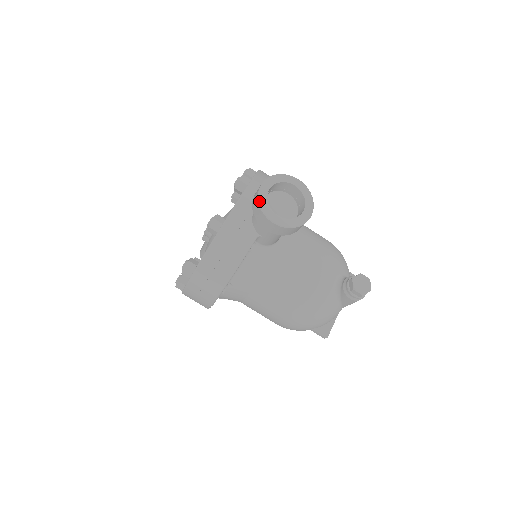
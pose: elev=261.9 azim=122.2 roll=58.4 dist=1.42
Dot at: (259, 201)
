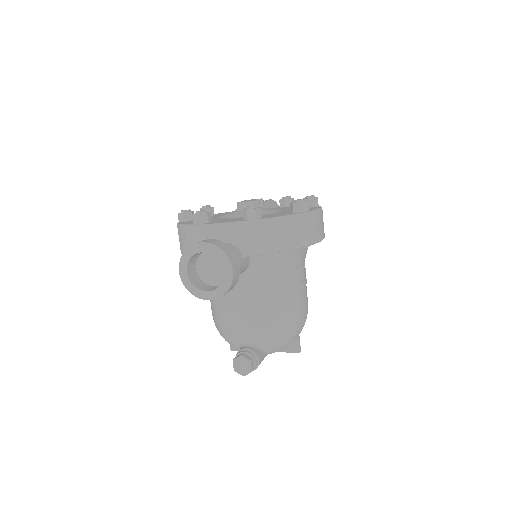
Dot at: (186, 250)
